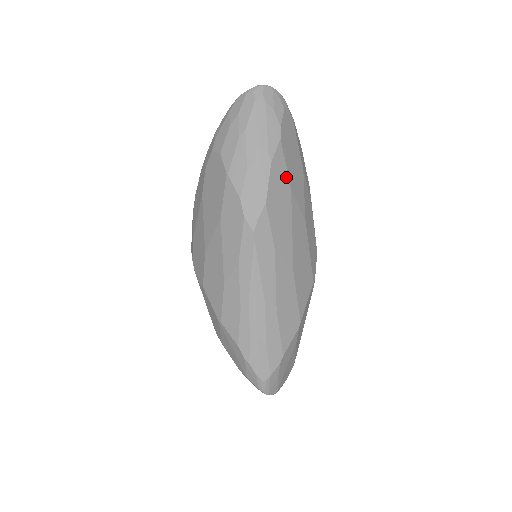
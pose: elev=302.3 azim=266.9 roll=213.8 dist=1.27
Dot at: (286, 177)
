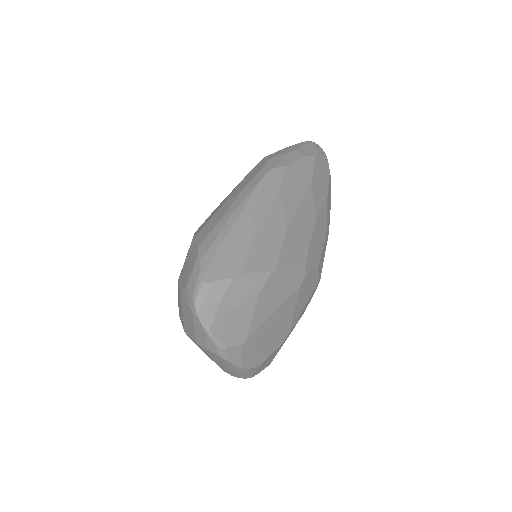
Dot at: (310, 175)
